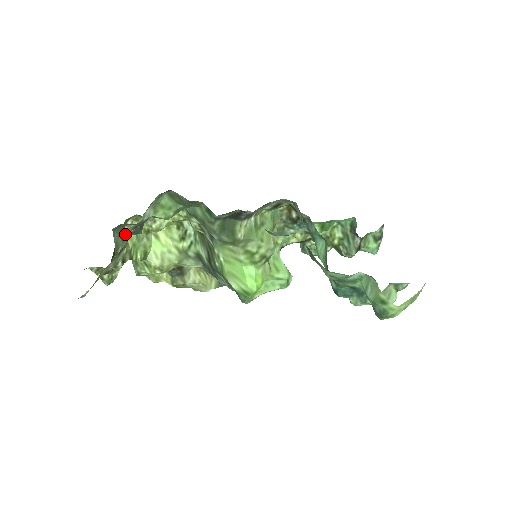
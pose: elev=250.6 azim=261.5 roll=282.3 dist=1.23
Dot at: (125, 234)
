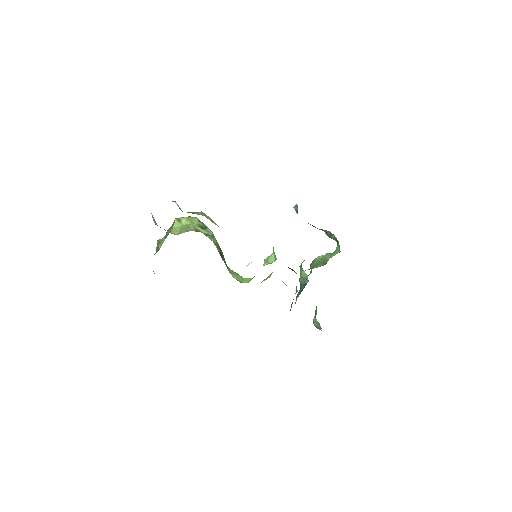
Dot at: (157, 243)
